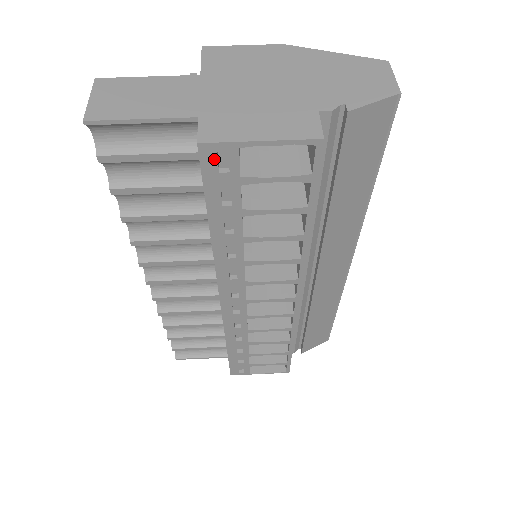
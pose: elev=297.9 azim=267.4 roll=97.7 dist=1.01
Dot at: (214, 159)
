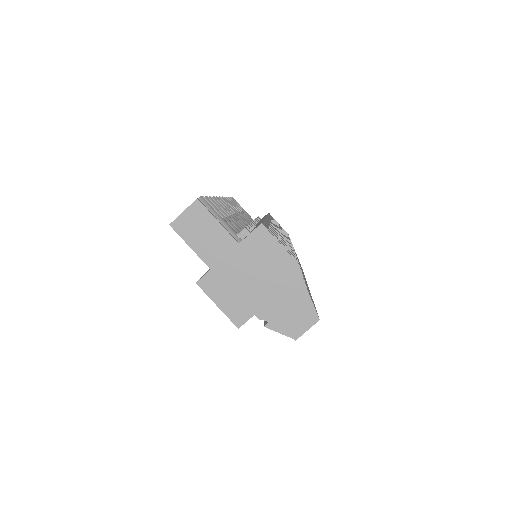
Dot at: occluded
